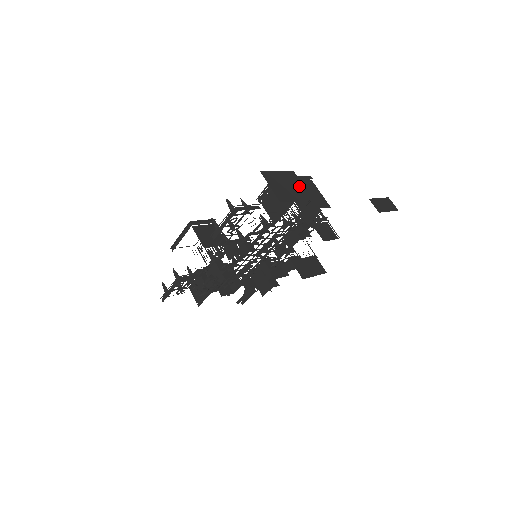
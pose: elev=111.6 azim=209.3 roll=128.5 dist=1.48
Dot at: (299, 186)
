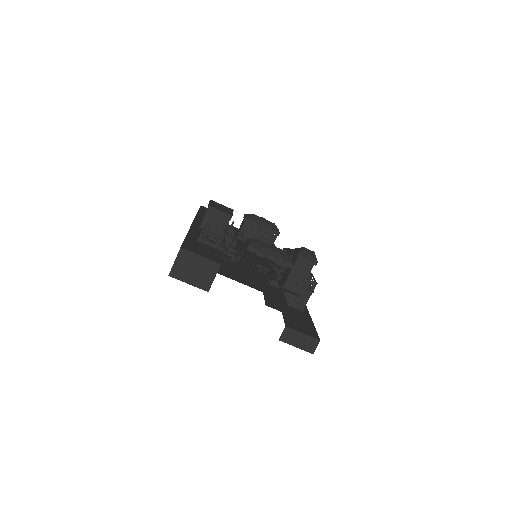
Dot at: (208, 276)
